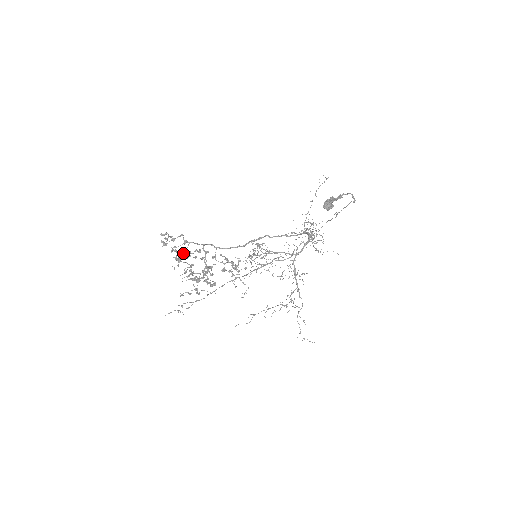
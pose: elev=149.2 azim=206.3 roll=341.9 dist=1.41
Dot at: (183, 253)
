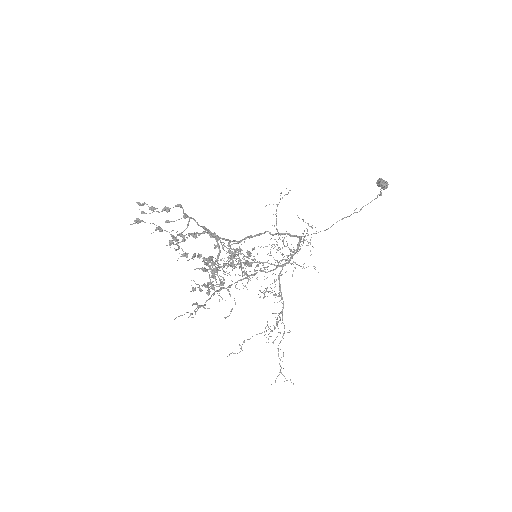
Dot at: (183, 231)
